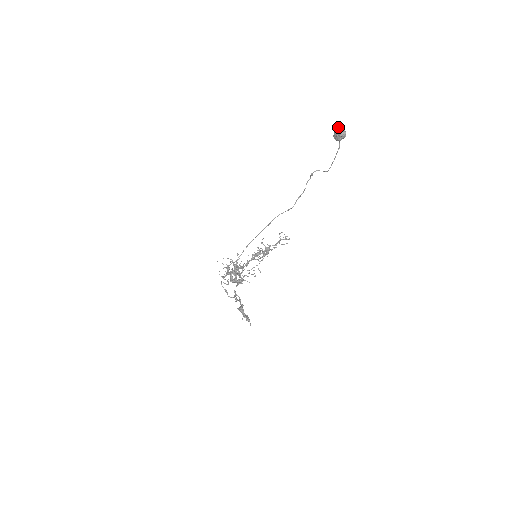
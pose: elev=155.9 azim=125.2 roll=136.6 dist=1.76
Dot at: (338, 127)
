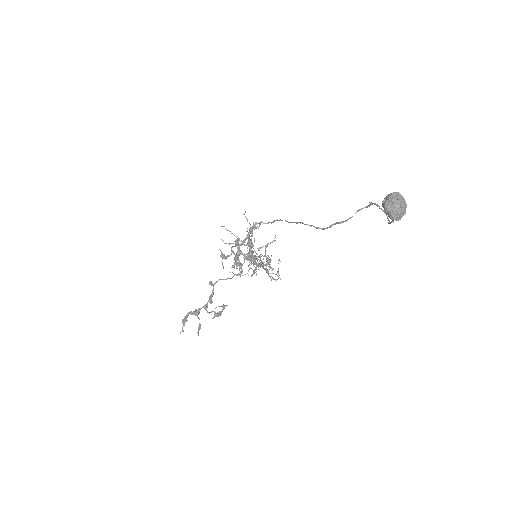
Dot at: (390, 197)
